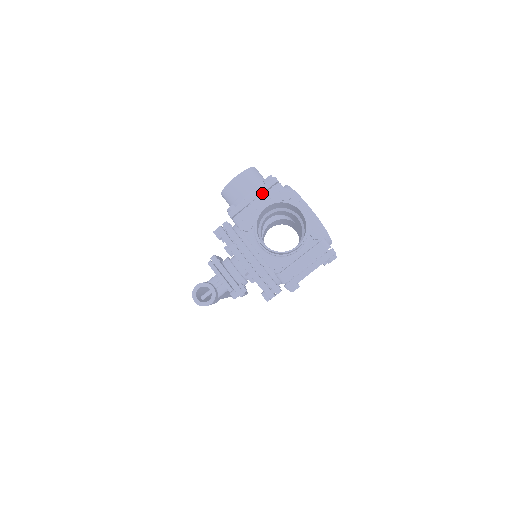
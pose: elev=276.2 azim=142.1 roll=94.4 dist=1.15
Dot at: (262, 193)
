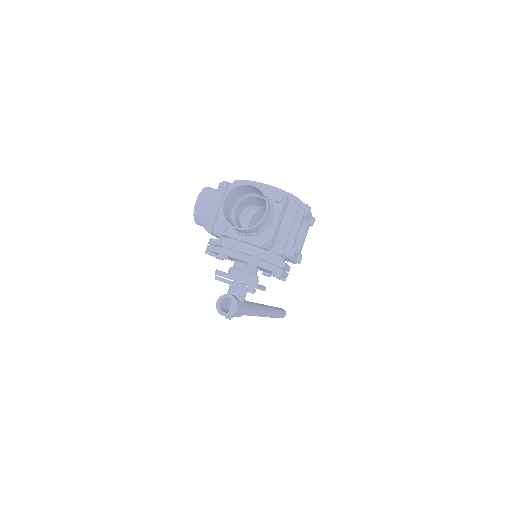
Dot at: (222, 199)
